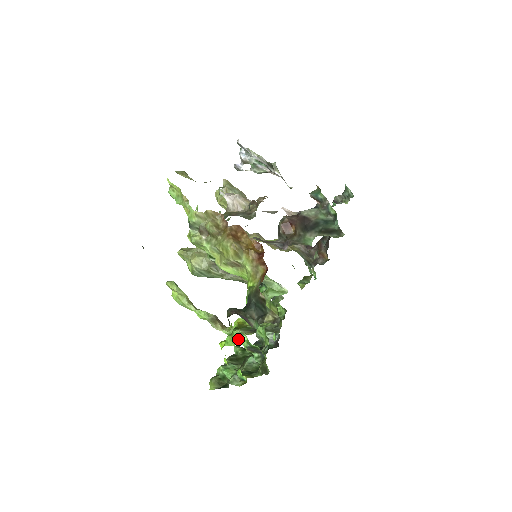
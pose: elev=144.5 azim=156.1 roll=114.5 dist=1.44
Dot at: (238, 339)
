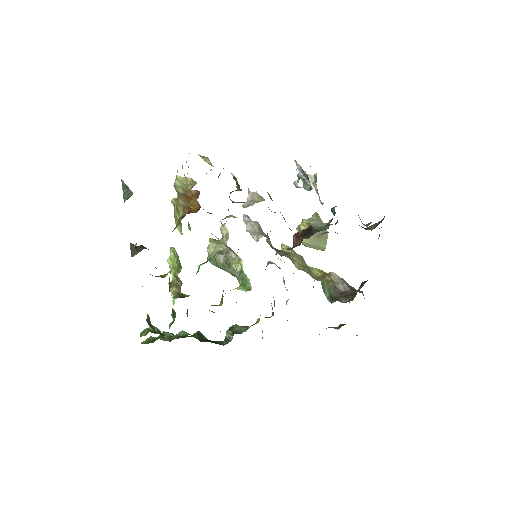
Dot at: occluded
